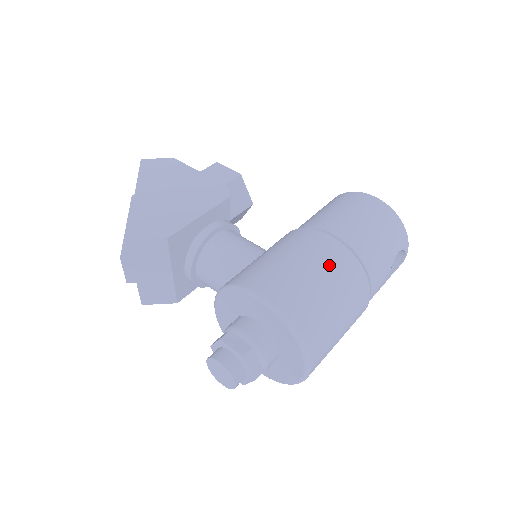
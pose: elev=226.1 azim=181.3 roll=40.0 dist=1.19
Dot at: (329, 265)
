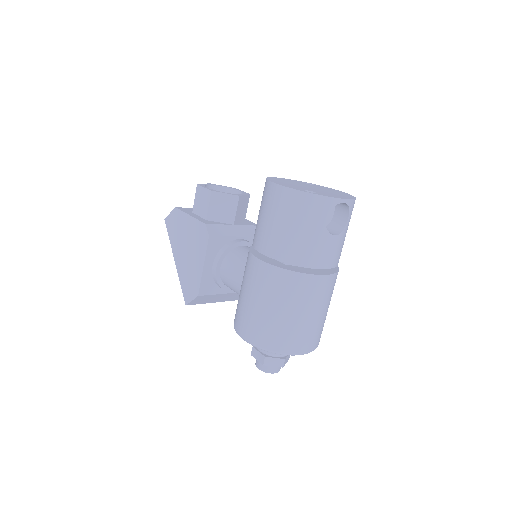
Dot at: (267, 290)
